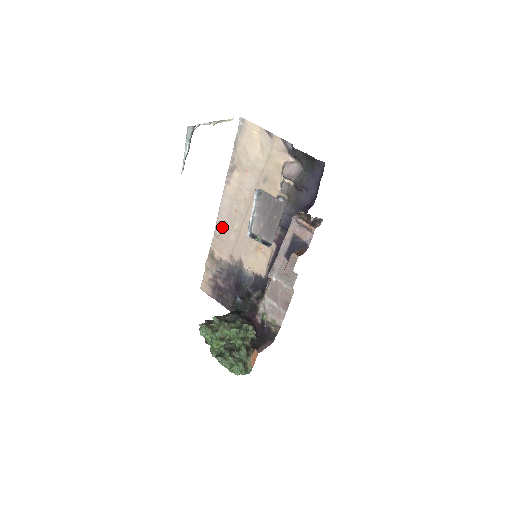
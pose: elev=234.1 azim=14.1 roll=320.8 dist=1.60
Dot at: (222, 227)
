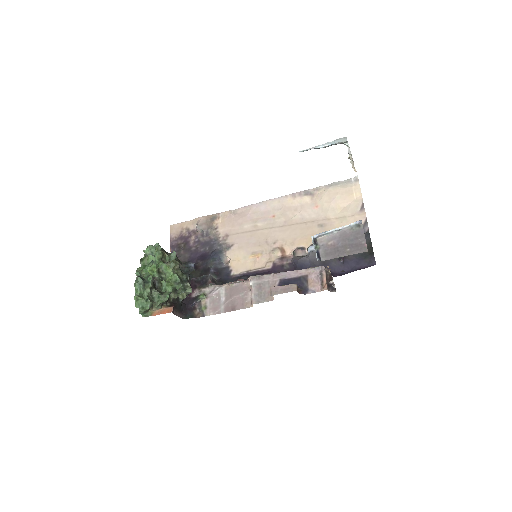
Dot at: (249, 213)
